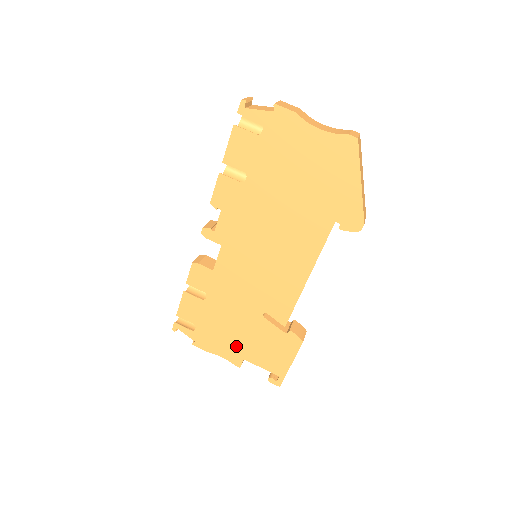
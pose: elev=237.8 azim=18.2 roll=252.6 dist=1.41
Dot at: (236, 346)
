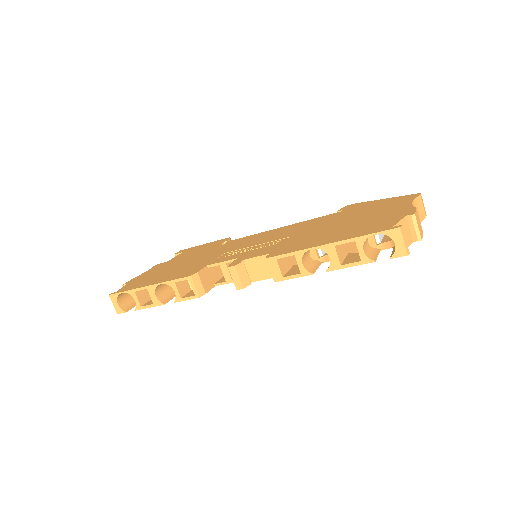
Dot at: occluded
